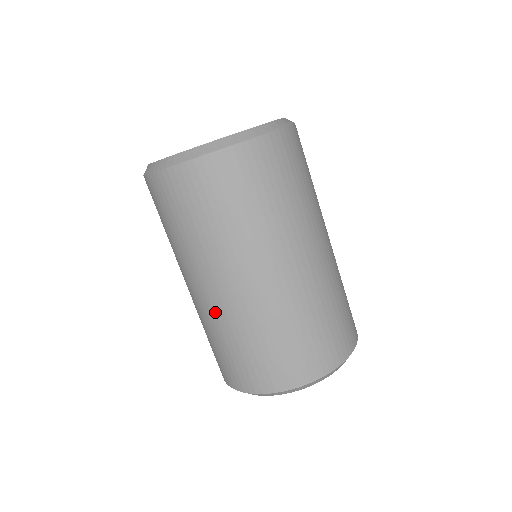
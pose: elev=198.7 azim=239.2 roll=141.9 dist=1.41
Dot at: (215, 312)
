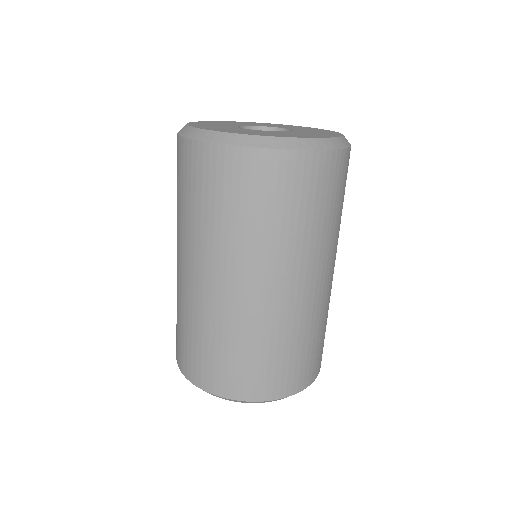
Dot at: (241, 313)
